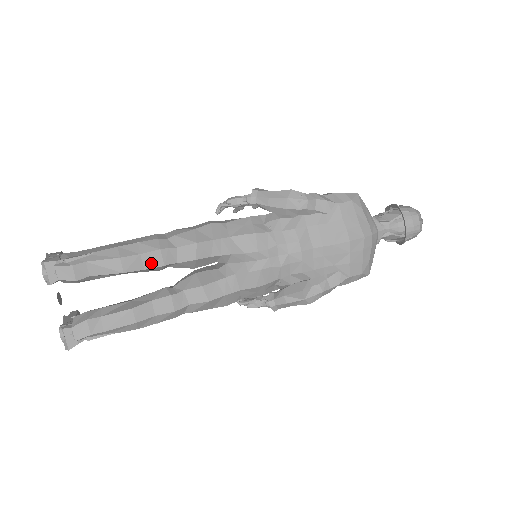
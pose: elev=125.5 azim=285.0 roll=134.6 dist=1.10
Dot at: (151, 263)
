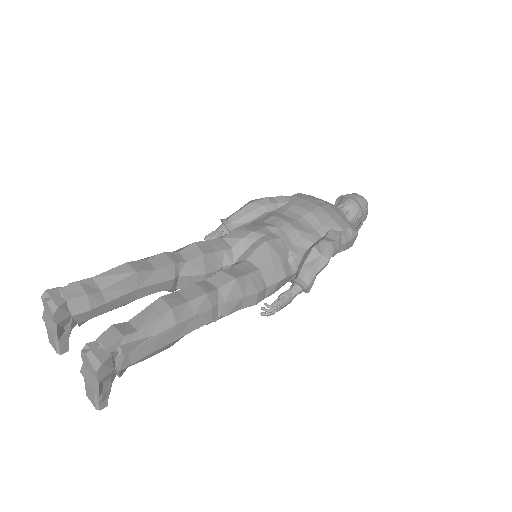
Dot at: (160, 264)
